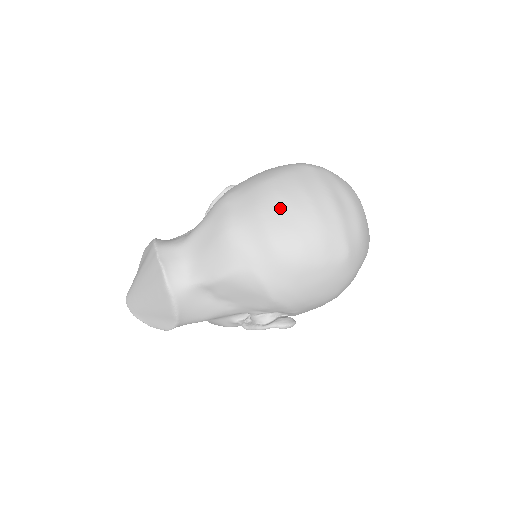
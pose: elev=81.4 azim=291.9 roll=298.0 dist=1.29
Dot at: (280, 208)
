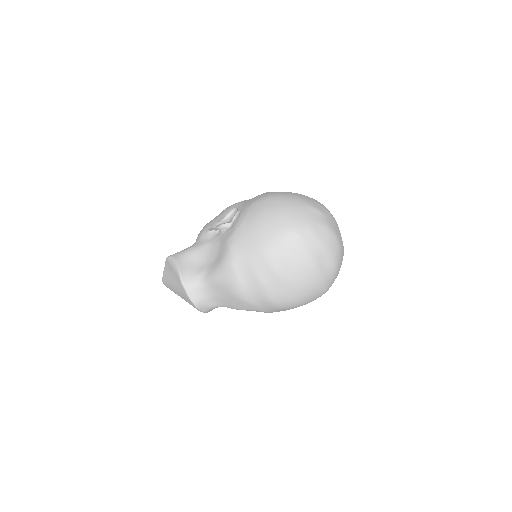
Dot at: (276, 283)
